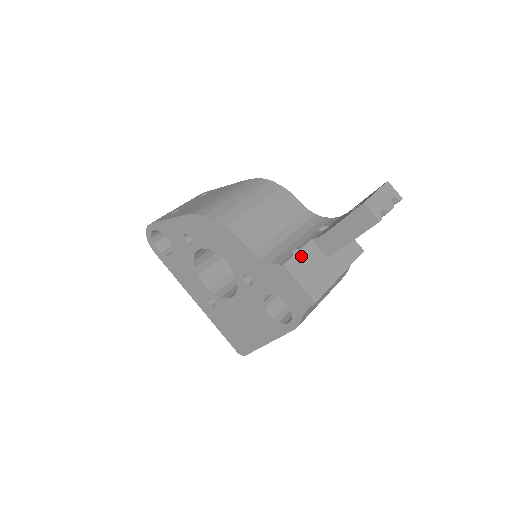
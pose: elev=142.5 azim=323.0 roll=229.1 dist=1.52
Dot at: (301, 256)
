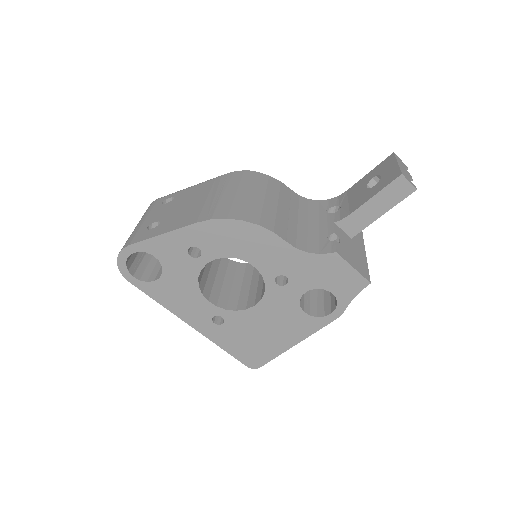
Dot at: occluded
